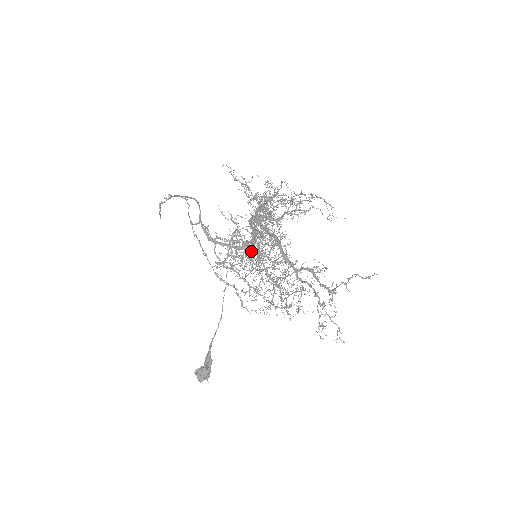
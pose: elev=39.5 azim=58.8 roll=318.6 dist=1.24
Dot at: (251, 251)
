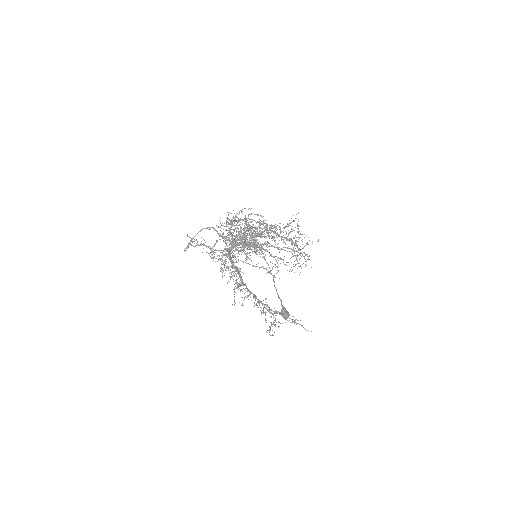
Dot at: occluded
